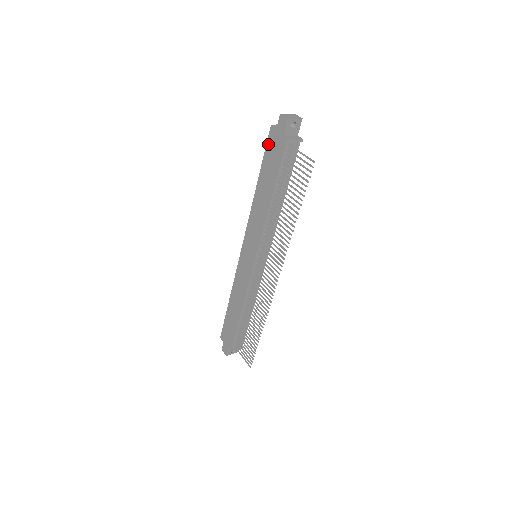
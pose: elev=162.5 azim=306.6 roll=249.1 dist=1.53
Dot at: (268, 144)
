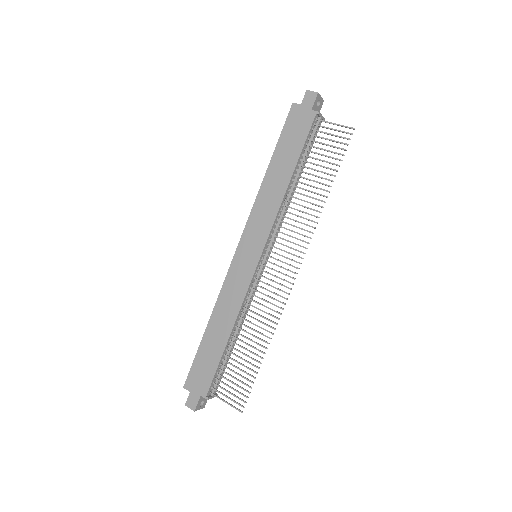
Dot at: (288, 122)
